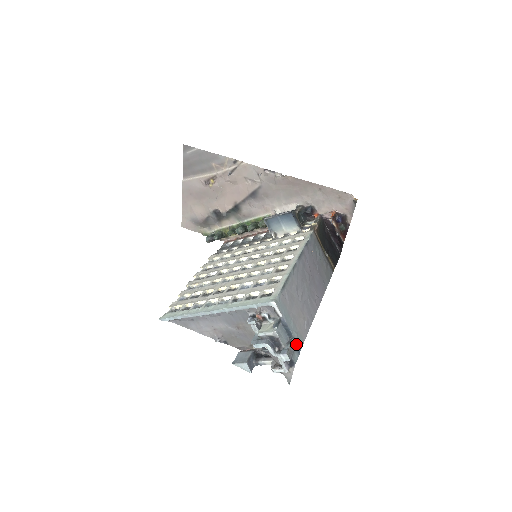
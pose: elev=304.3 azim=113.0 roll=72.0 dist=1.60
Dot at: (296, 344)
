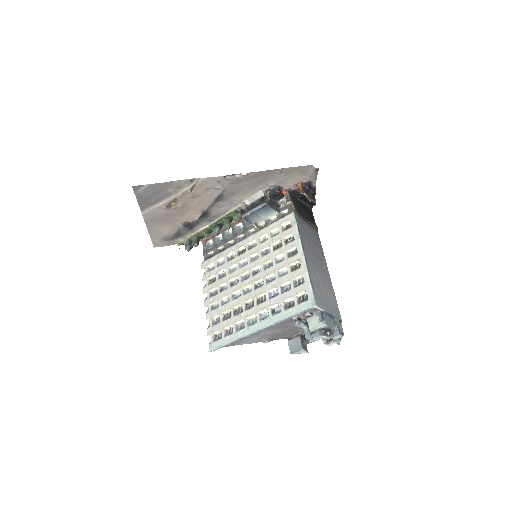
Dot at: (338, 320)
